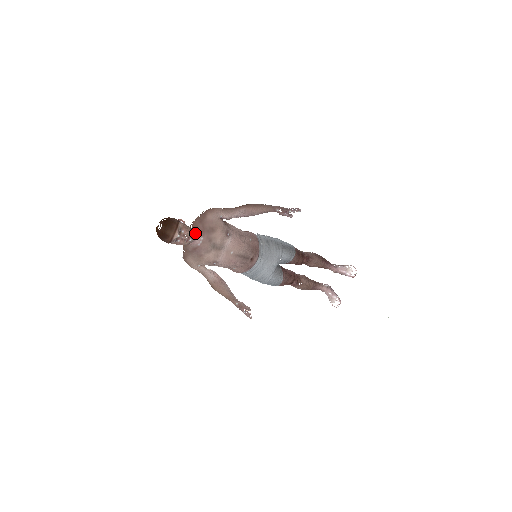
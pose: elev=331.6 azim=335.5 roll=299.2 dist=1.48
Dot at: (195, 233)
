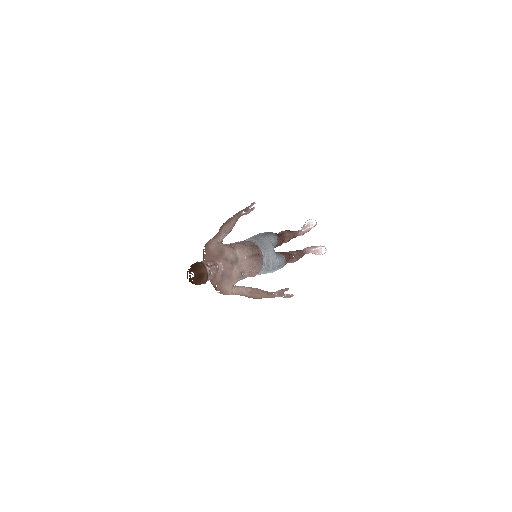
Dot at: occluded
